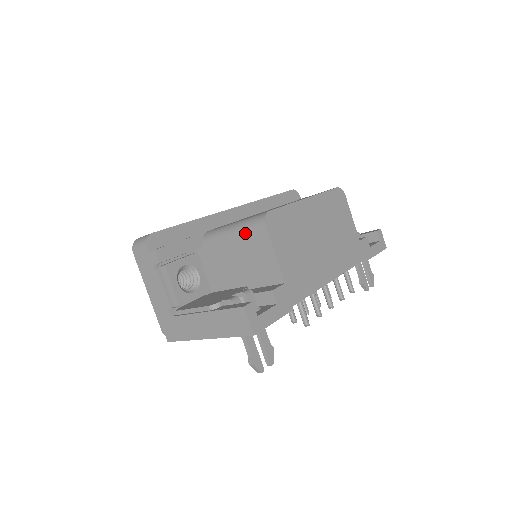
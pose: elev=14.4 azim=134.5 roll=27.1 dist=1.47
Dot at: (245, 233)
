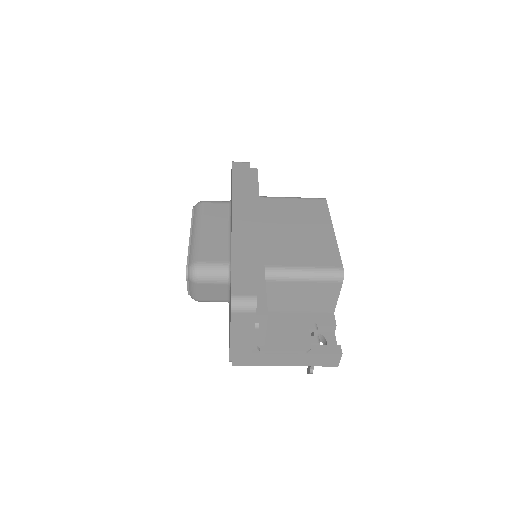
Dot at: (319, 282)
